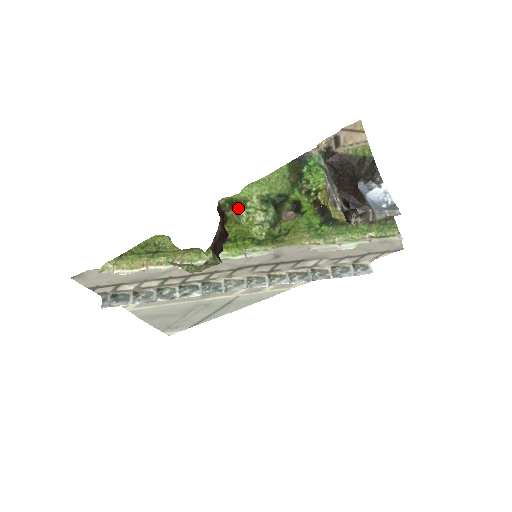
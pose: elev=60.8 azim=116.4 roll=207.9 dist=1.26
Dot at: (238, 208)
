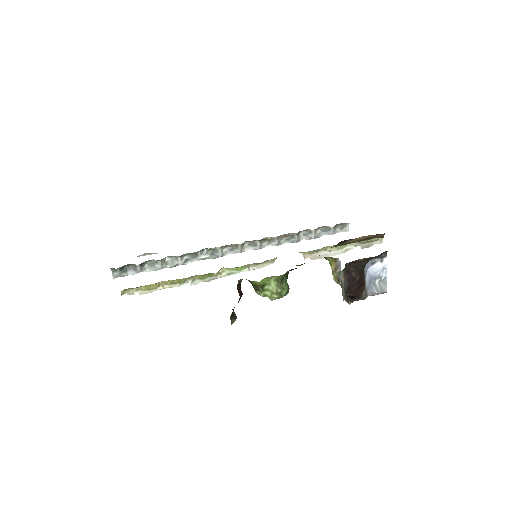
Dot at: (256, 291)
